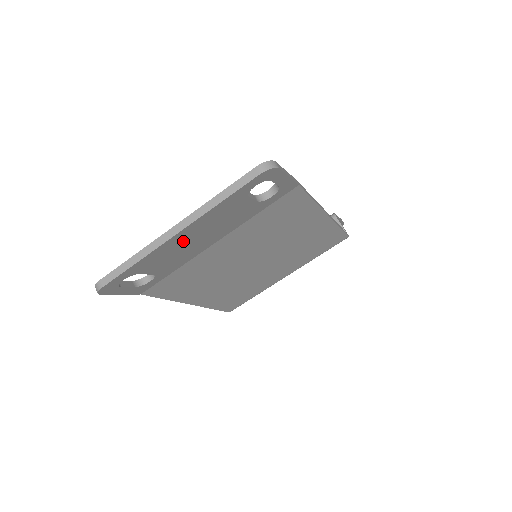
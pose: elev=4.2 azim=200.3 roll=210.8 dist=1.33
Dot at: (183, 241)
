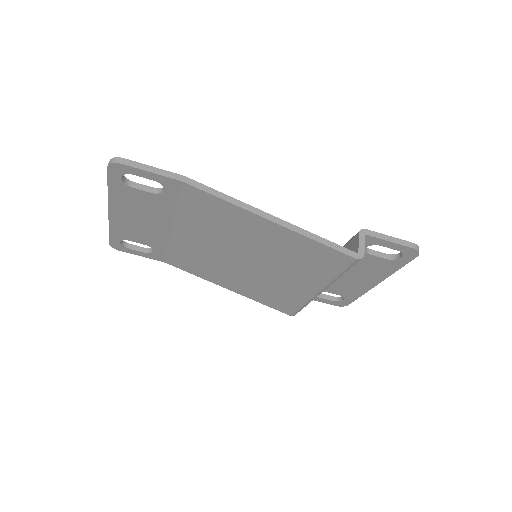
Dot at: (127, 219)
